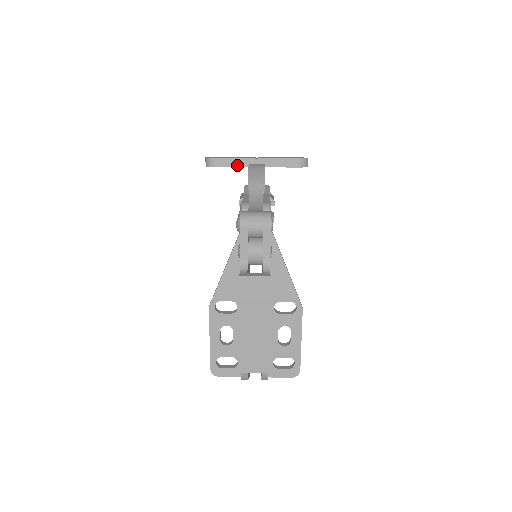
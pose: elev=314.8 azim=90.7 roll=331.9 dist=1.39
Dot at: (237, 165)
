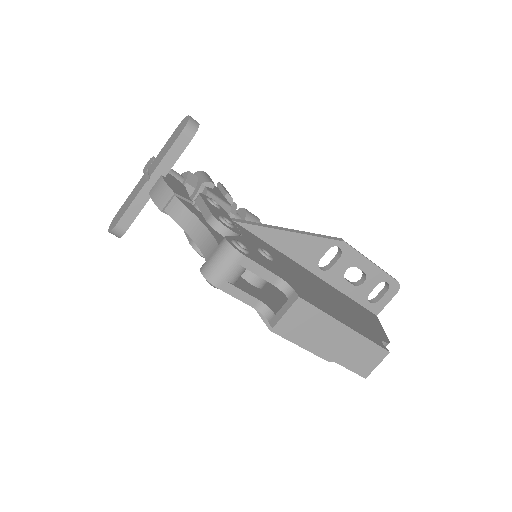
Dot at: (141, 206)
